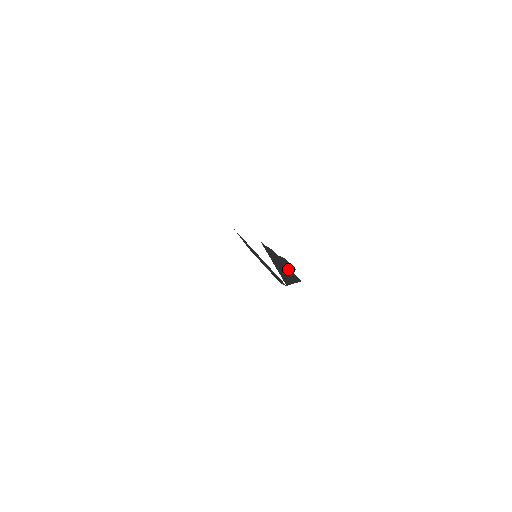
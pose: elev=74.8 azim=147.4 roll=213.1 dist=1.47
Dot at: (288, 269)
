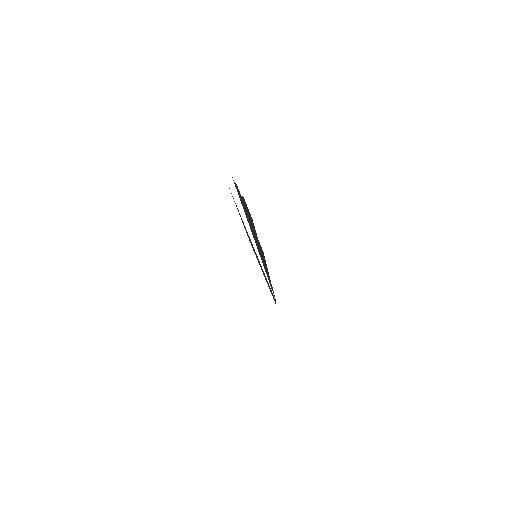
Dot at: (256, 235)
